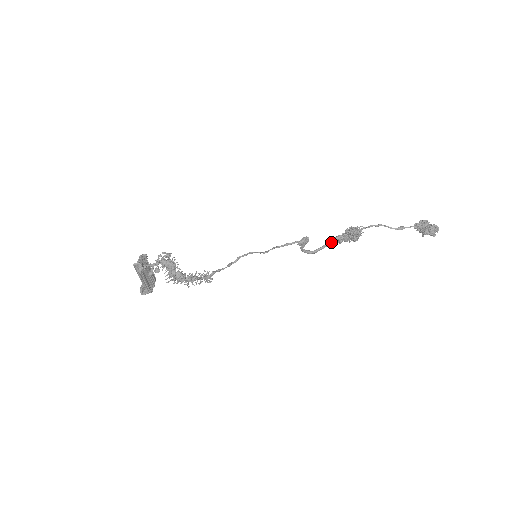
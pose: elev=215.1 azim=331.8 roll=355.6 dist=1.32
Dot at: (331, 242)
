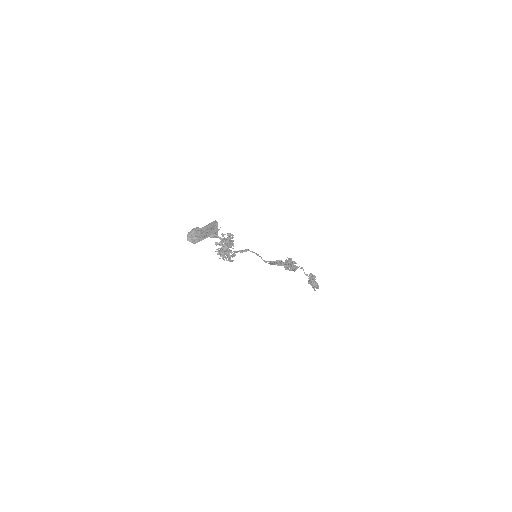
Dot at: (282, 265)
